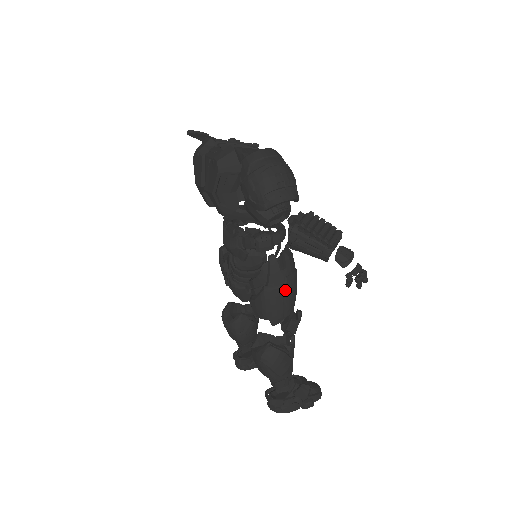
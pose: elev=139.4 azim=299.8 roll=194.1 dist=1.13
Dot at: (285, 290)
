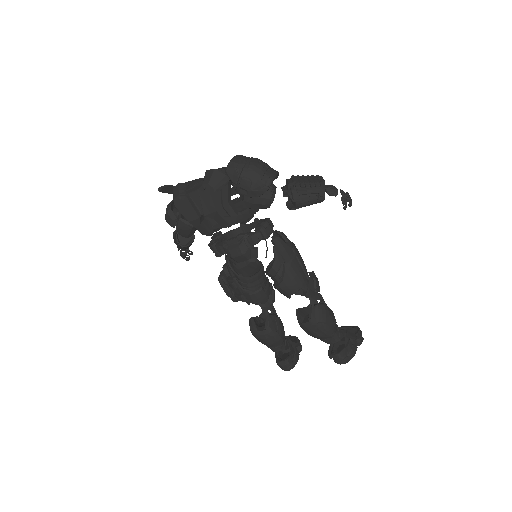
Dot at: (298, 257)
